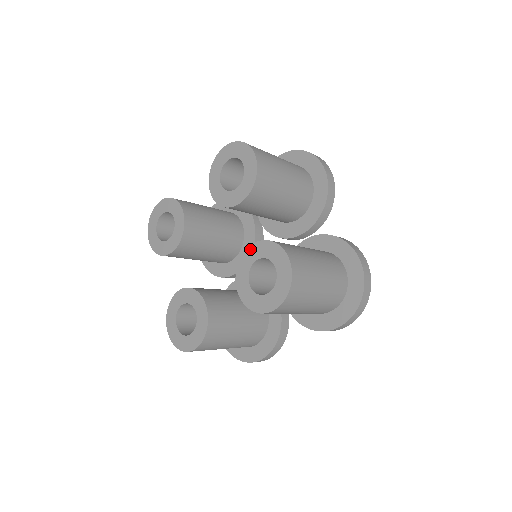
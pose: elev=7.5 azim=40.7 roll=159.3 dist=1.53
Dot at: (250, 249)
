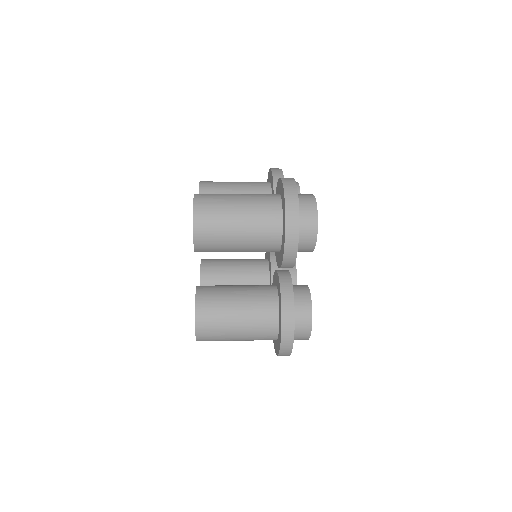
Dot at: occluded
